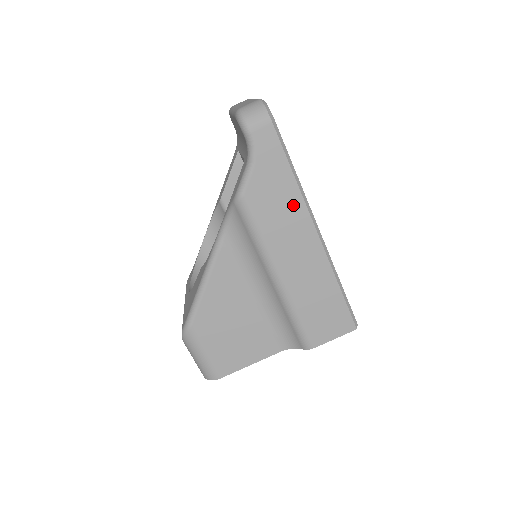
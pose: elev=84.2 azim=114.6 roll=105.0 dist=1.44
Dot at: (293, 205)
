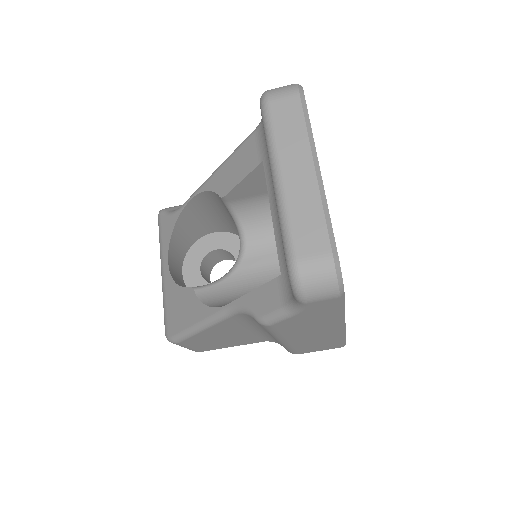
Dot at: (327, 323)
